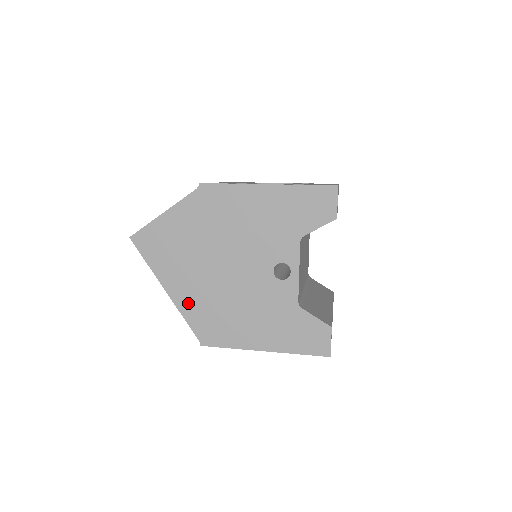
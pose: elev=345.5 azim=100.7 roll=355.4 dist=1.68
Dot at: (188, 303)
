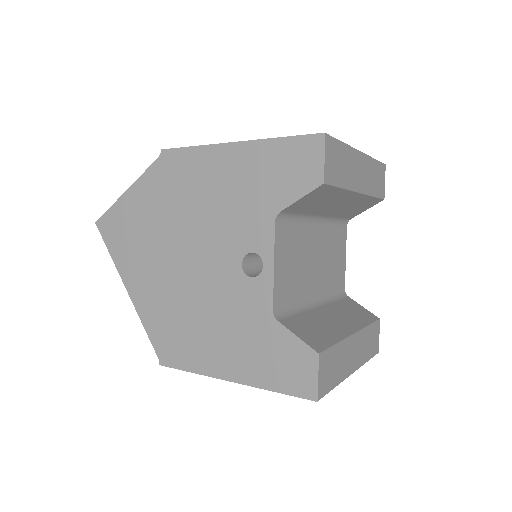
Dot at: (148, 306)
